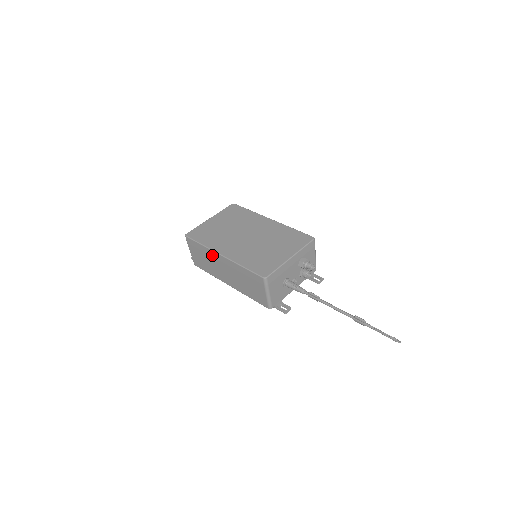
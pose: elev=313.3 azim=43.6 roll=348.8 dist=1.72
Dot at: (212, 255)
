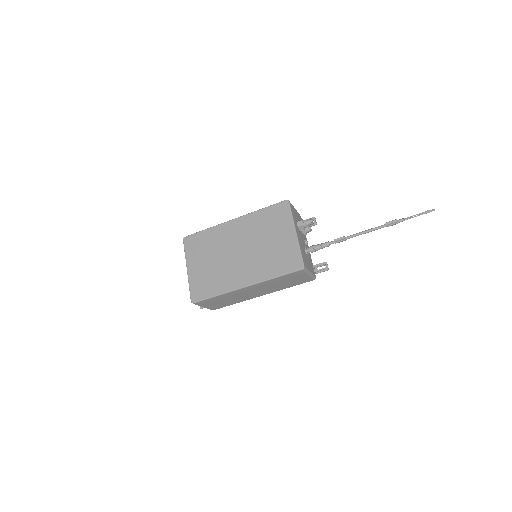
Dot at: (234, 293)
